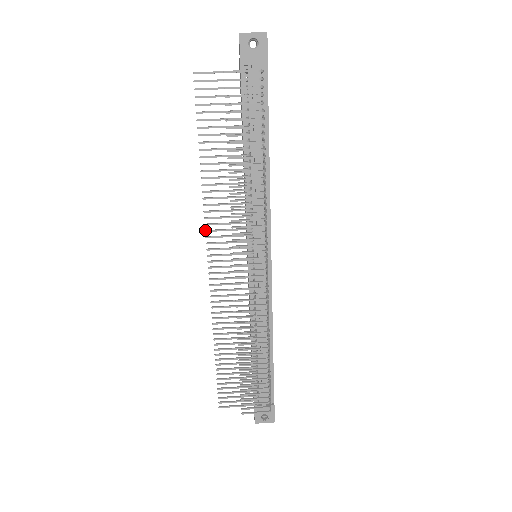
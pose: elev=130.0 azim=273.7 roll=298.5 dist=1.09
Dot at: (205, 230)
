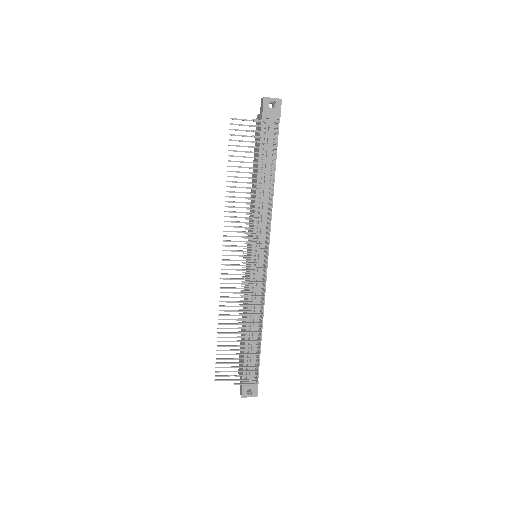
Dot at: occluded
